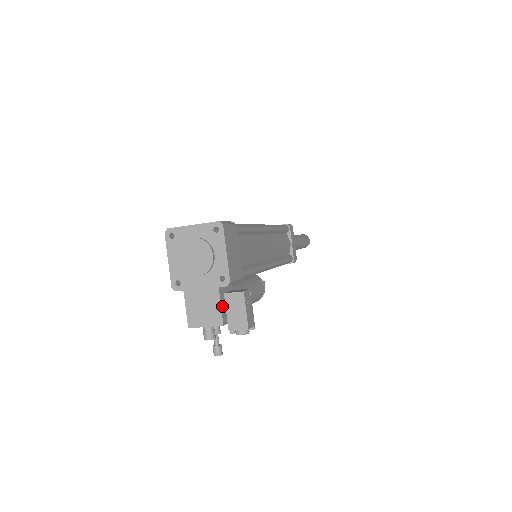
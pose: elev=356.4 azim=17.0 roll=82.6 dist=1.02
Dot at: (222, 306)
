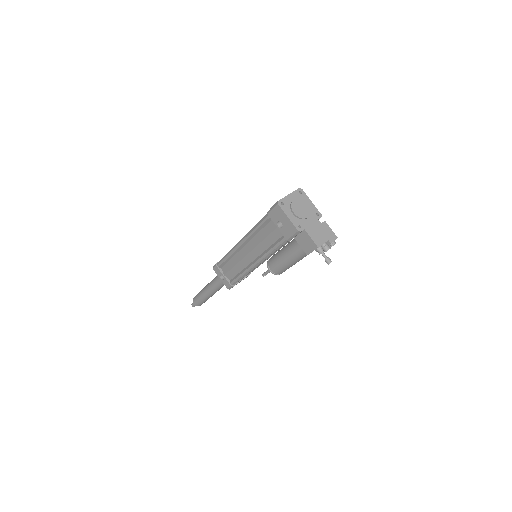
Dot at: (324, 229)
